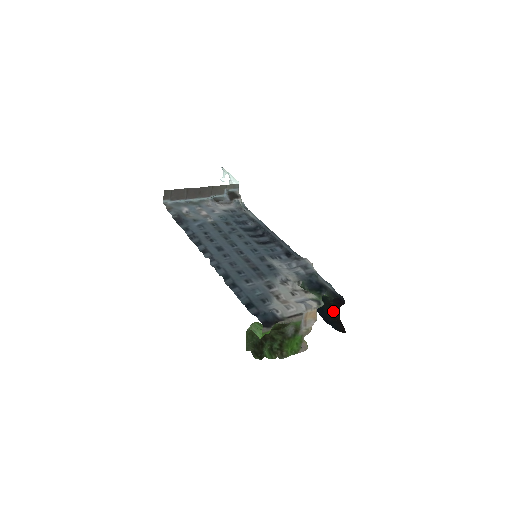
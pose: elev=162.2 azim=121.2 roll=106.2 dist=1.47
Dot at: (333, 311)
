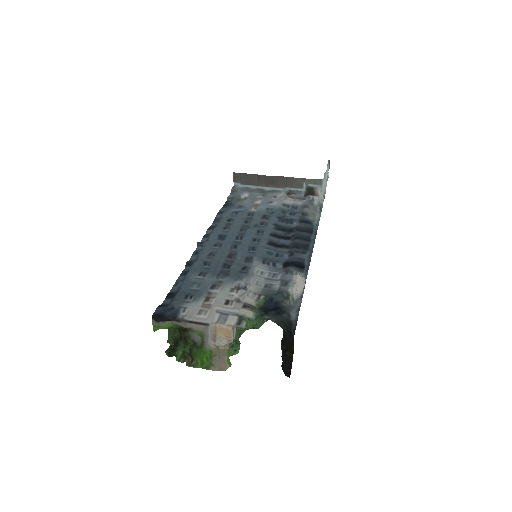
Dot at: (286, 345)
